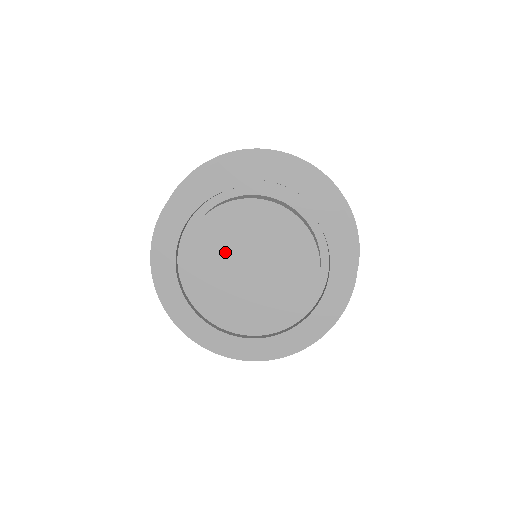
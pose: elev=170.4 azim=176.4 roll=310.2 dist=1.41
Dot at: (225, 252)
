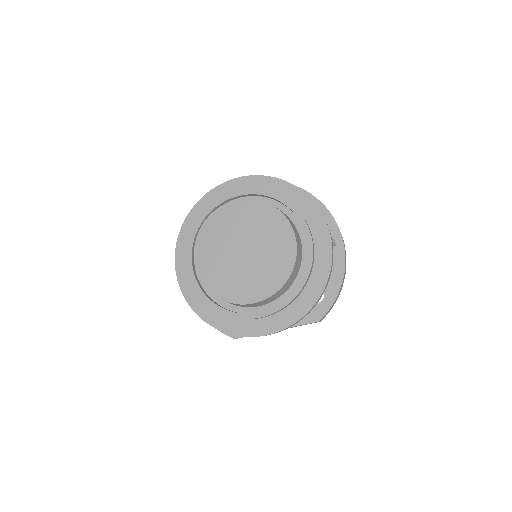
Dot at: (223, 259)
